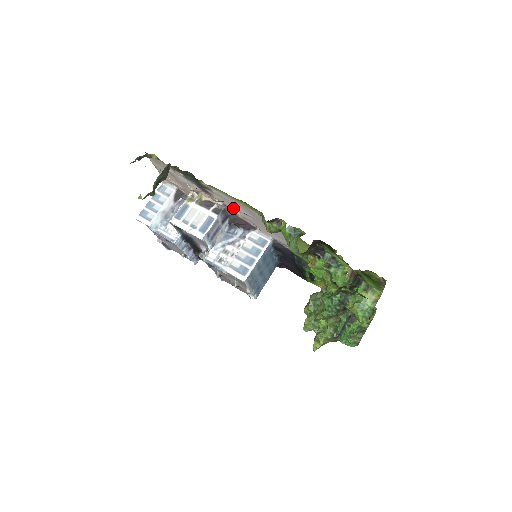
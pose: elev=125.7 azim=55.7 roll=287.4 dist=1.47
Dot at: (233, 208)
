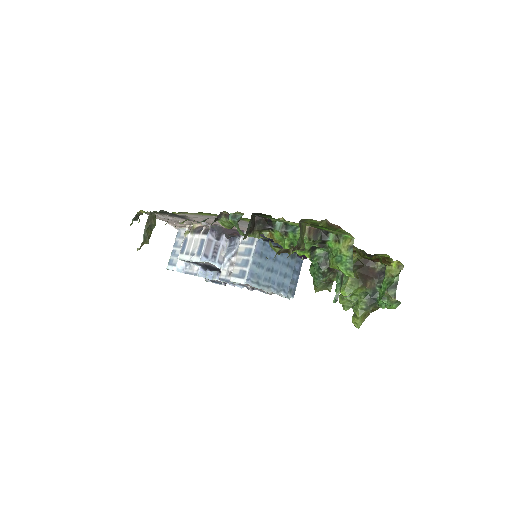
Dot at: occluded
